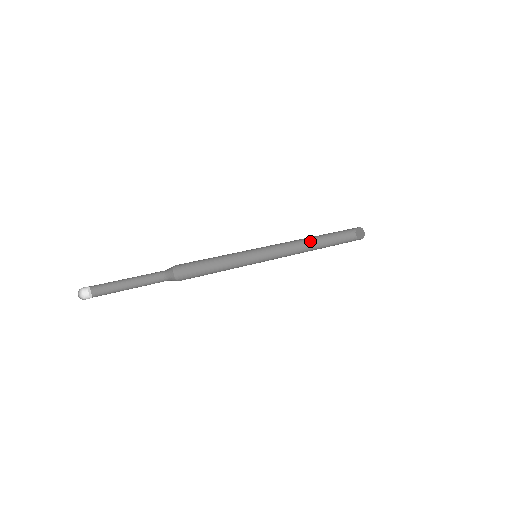
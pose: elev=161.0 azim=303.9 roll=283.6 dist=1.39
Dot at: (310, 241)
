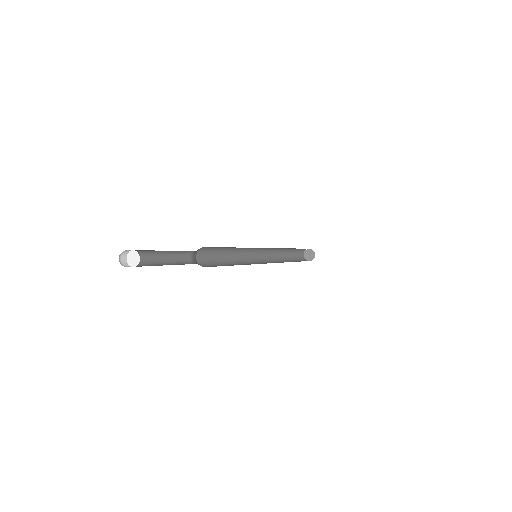
Dot at: (282, 260)
